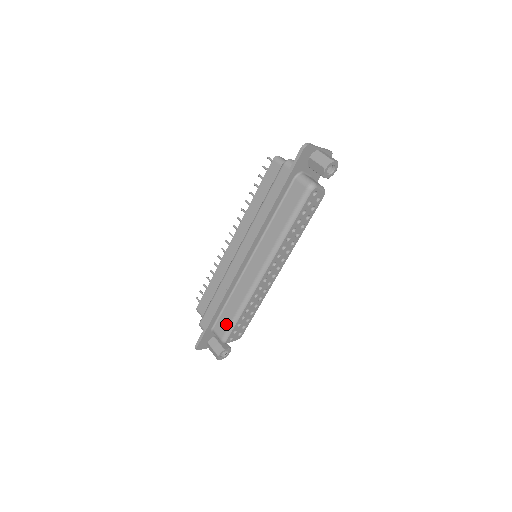
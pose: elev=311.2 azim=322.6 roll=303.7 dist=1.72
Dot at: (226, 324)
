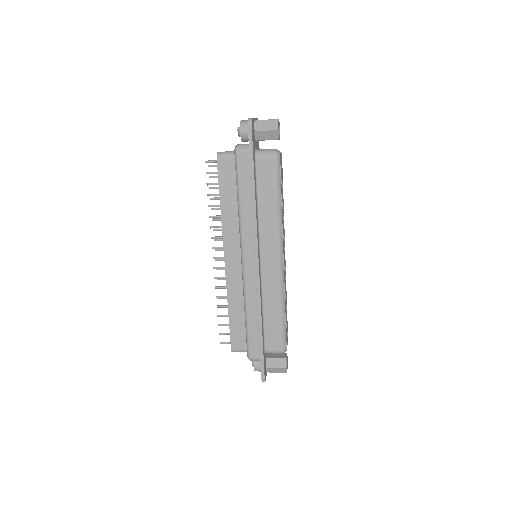
Dot at: (277, 334)
